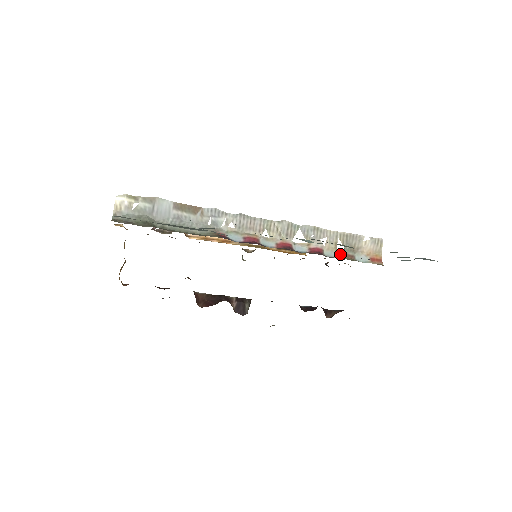
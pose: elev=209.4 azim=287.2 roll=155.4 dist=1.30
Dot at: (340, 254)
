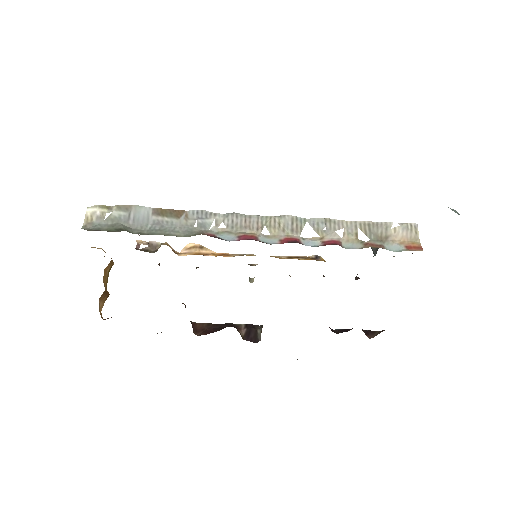
Dot at: (364, 245)
